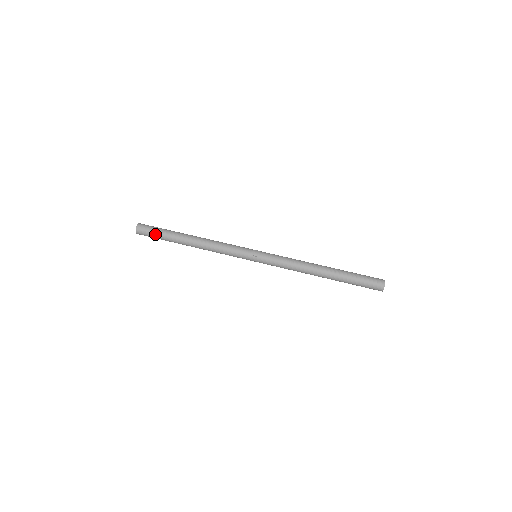
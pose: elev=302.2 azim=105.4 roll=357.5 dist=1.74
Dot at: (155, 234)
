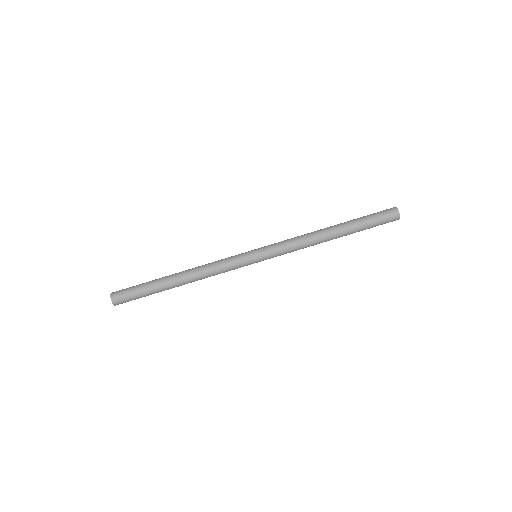
Dot at: (137, 297)
